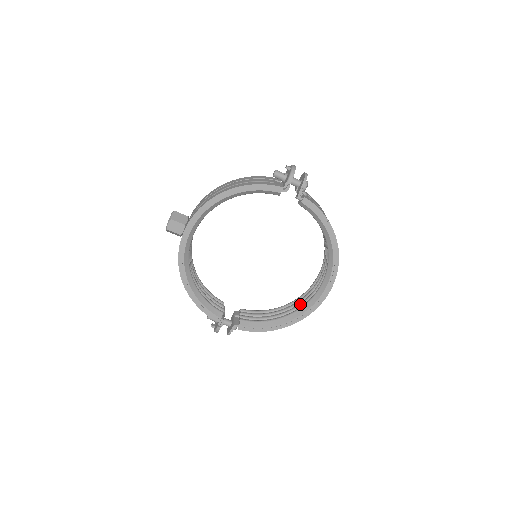
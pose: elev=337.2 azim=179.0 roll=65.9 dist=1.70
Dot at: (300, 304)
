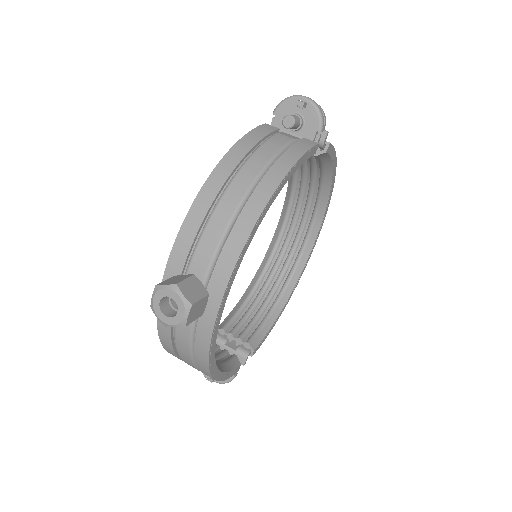
Dot at: (284, 272)
